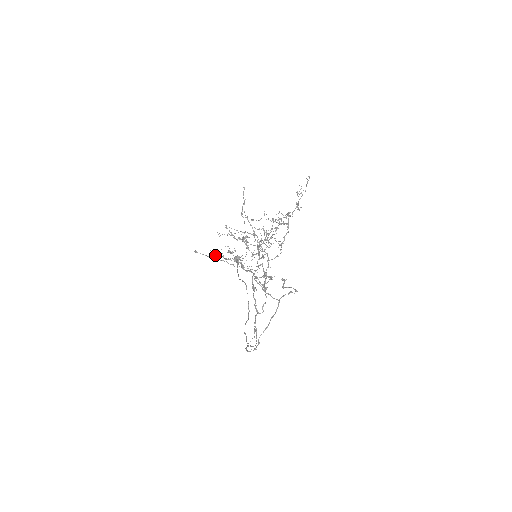
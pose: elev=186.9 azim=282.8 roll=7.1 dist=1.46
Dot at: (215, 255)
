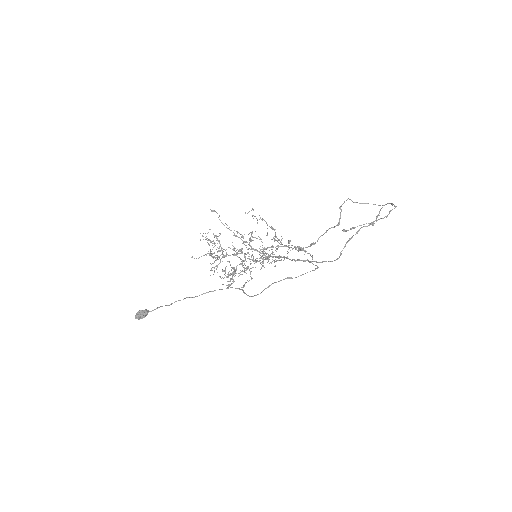
Dot at: (214, 235)
